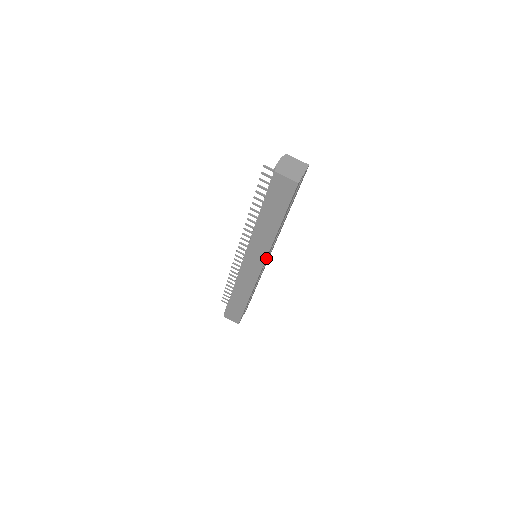
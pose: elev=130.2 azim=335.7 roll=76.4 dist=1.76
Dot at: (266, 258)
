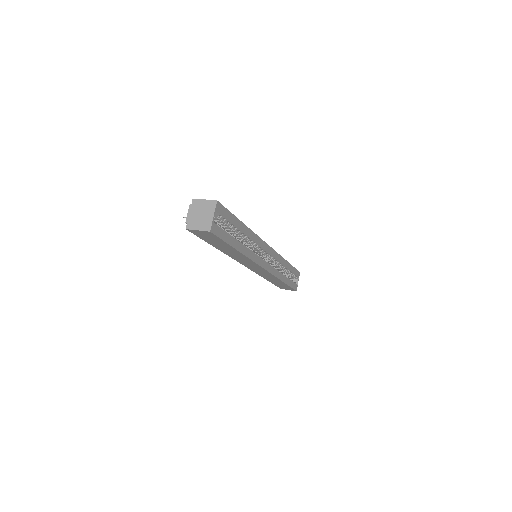
Dot at: (257, 264)
